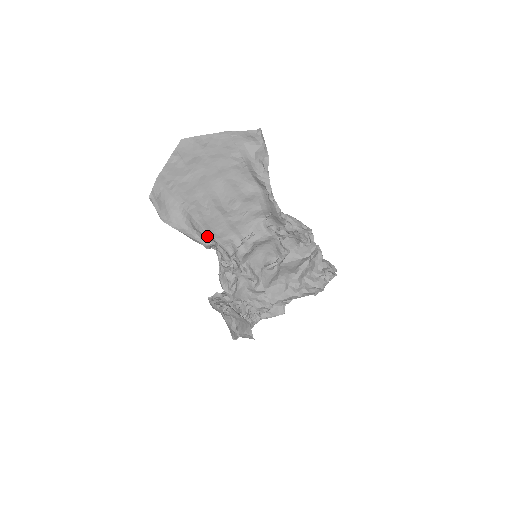
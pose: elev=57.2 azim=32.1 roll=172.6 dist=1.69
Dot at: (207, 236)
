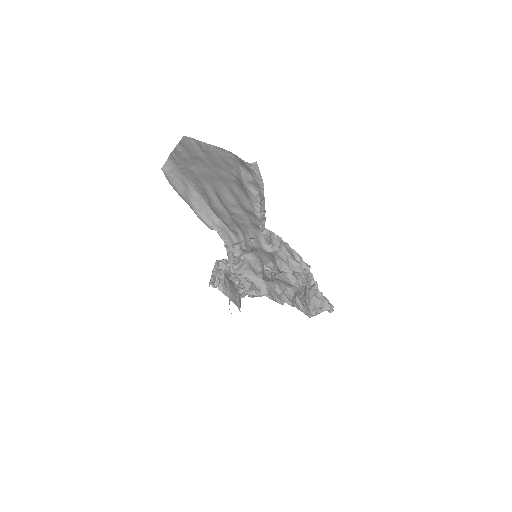
Dot at: (214, 219)
